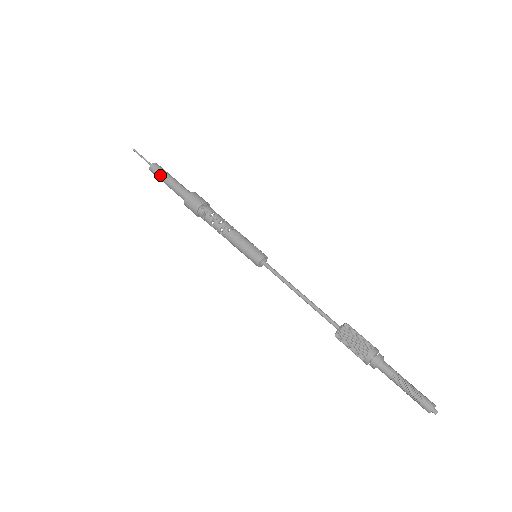
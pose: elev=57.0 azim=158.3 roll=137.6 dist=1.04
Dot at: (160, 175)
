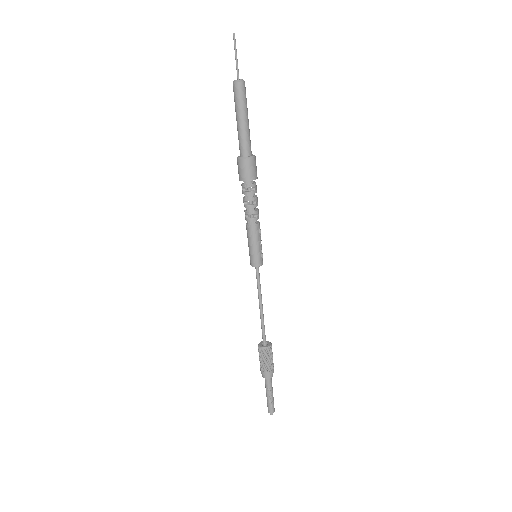
Dot at: (242, 105)
